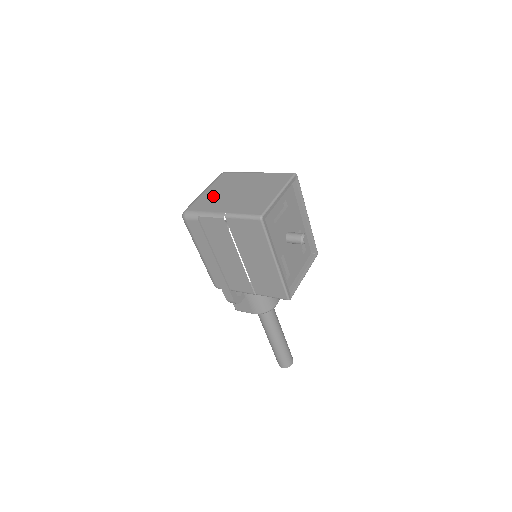
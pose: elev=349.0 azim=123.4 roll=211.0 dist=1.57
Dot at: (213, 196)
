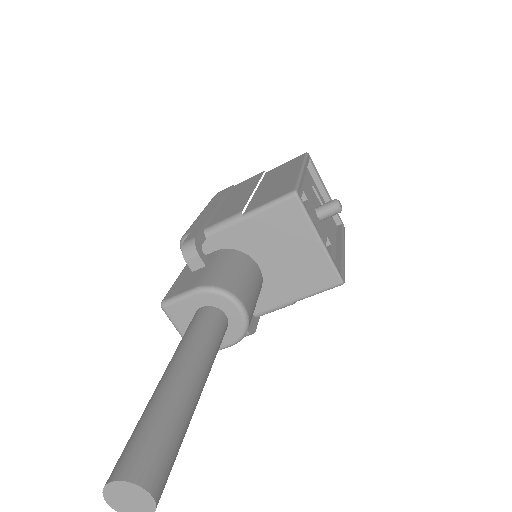
Dot at: occluded
